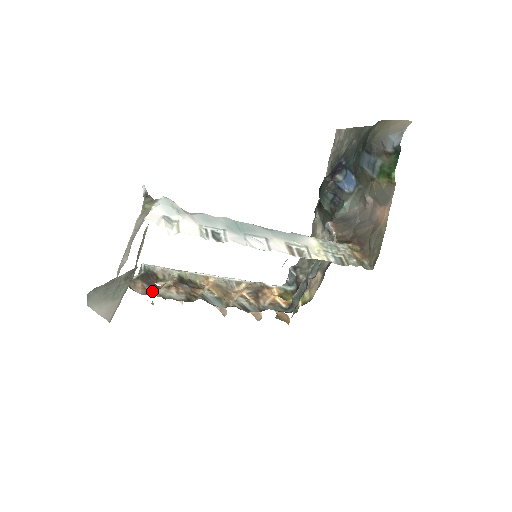
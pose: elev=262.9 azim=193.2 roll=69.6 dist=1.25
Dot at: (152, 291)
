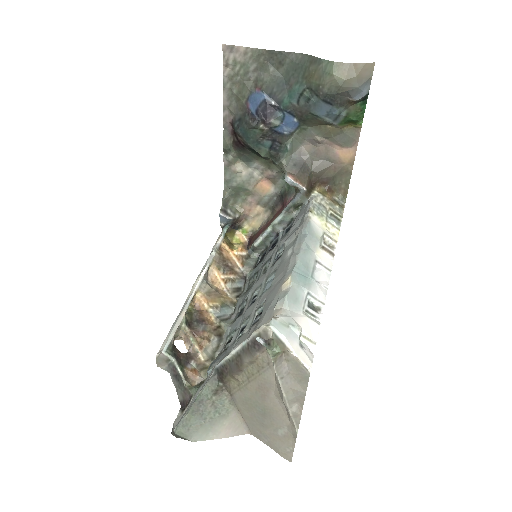
Dot at: (200, 365)
